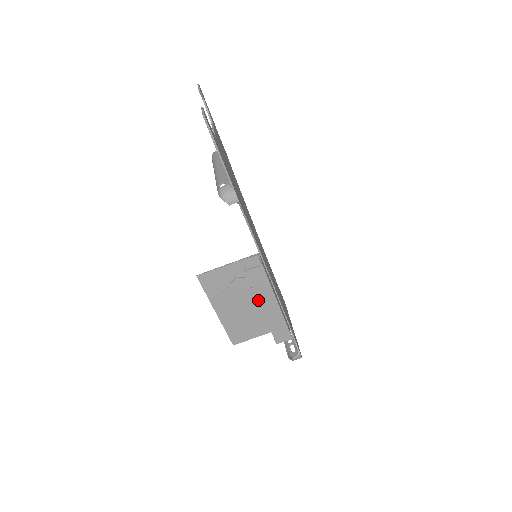
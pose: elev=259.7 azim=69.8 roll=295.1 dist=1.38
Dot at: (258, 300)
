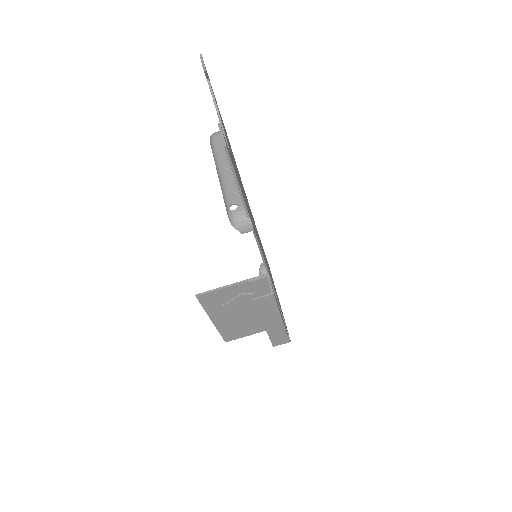
Dot at: (262, 319)
